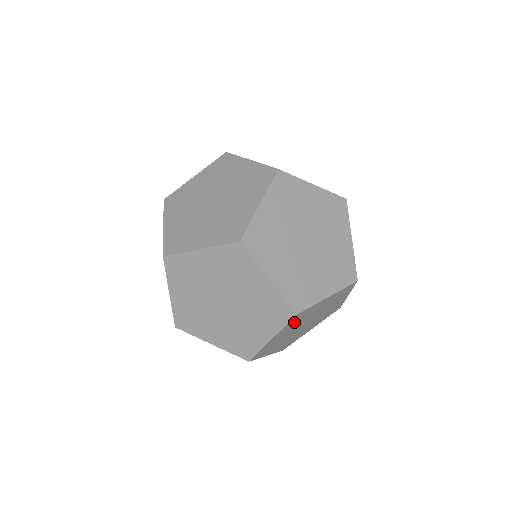
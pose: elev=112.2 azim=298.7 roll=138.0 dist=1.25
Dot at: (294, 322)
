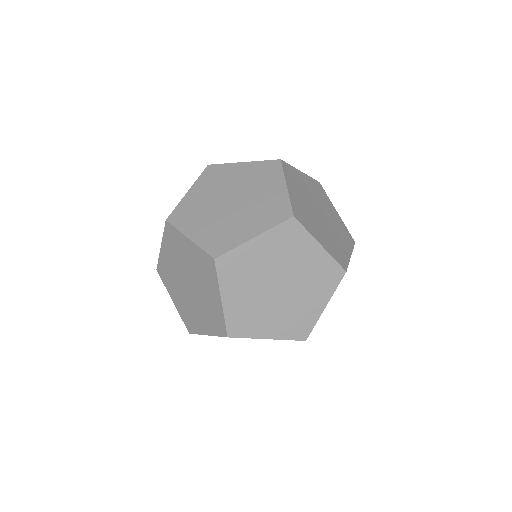
Dot at: occluded
